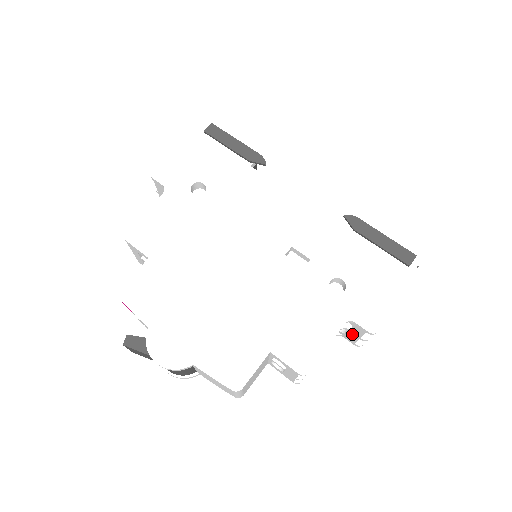
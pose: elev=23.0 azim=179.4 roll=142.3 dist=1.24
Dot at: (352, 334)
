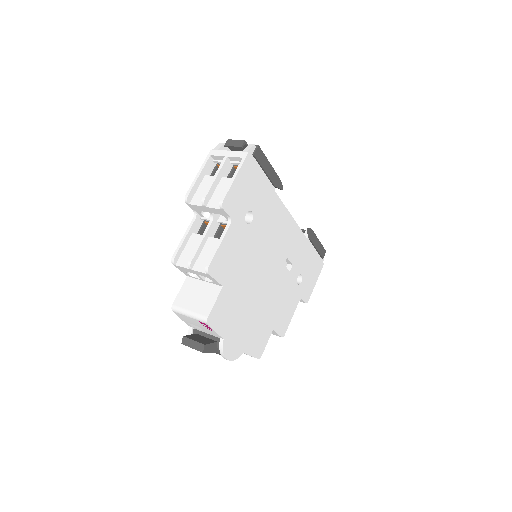
Dot at: occluded
